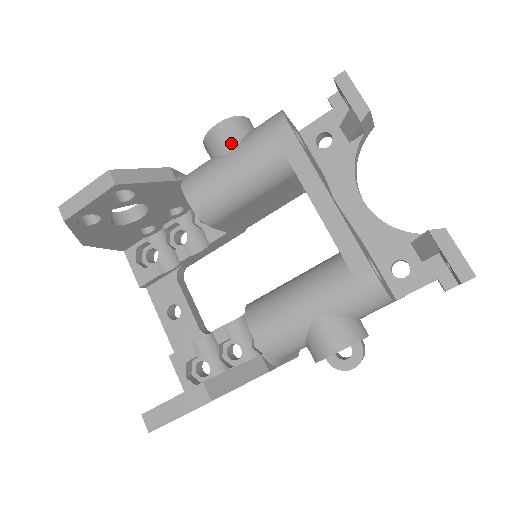
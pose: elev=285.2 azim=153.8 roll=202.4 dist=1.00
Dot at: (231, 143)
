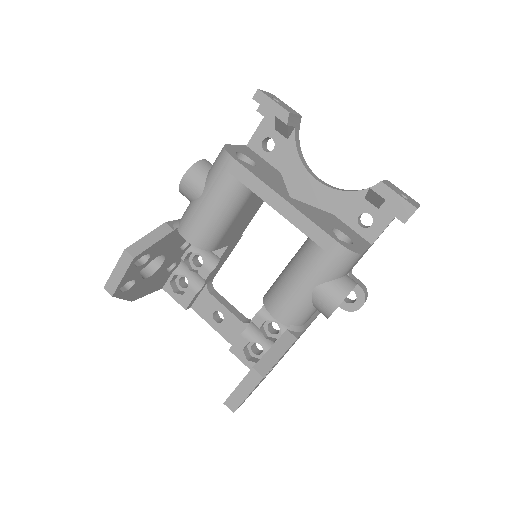
Dot at: (199, 187)
